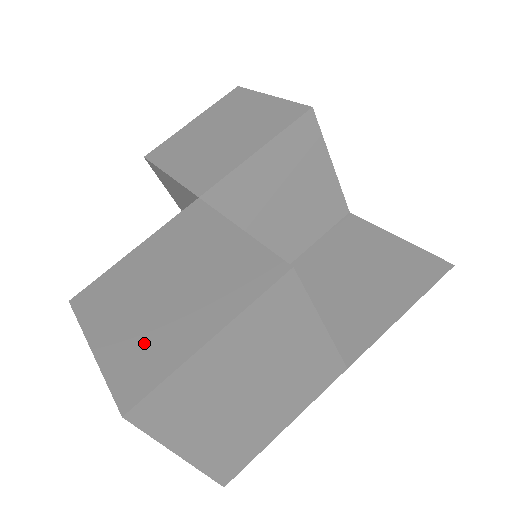
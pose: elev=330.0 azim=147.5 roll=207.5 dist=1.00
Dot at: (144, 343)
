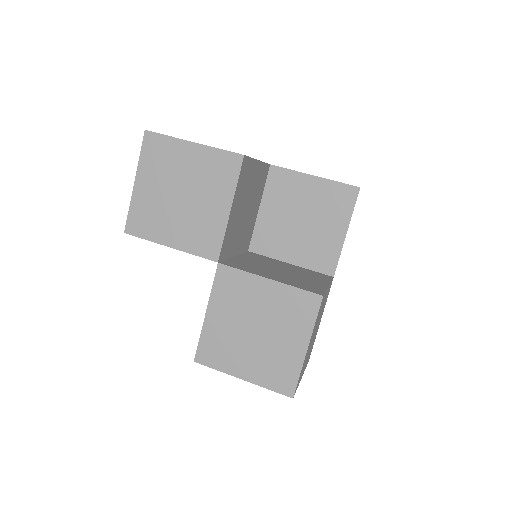
Dot at: (272, 365)
